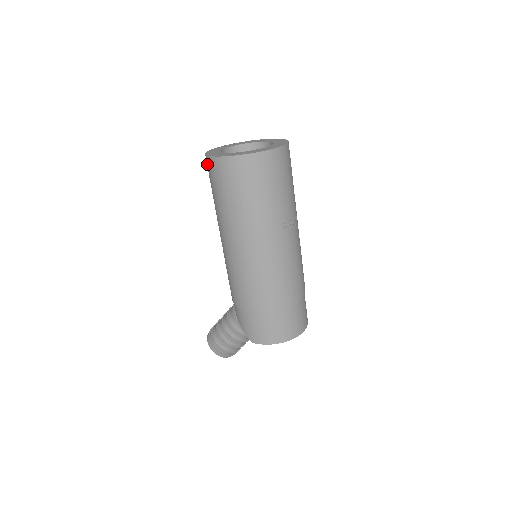
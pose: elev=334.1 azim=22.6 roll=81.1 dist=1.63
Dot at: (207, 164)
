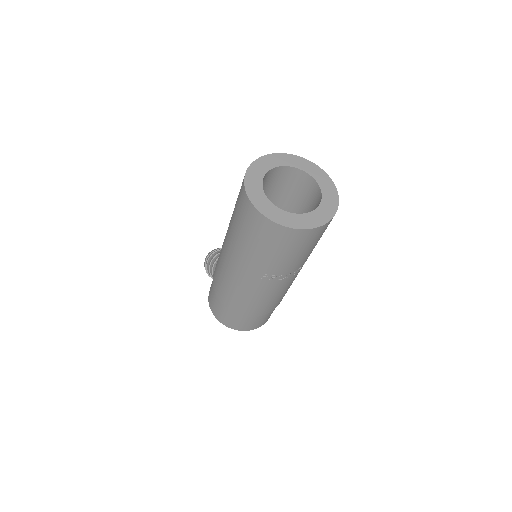
Dot at: occluded
